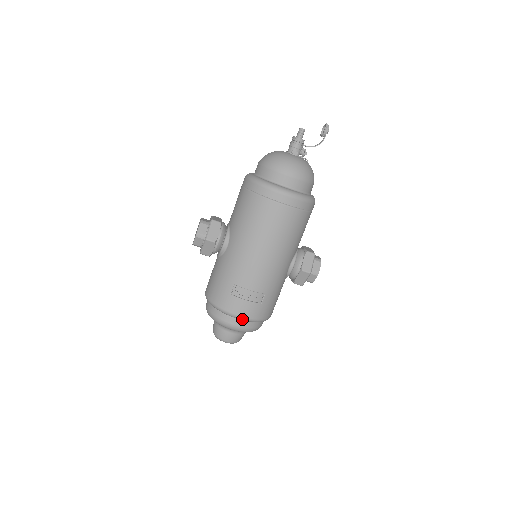
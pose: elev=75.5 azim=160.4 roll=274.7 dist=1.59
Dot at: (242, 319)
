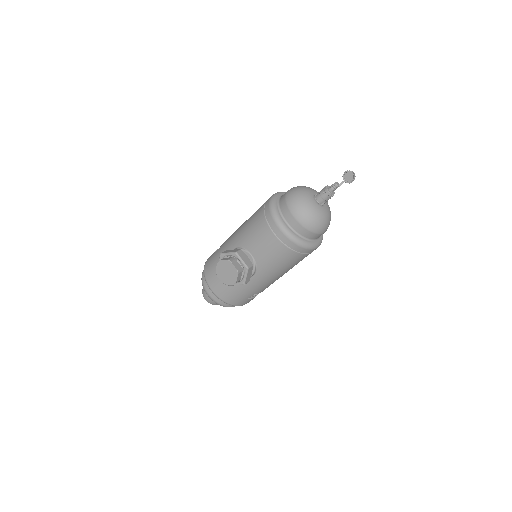
Dot at: occluded
